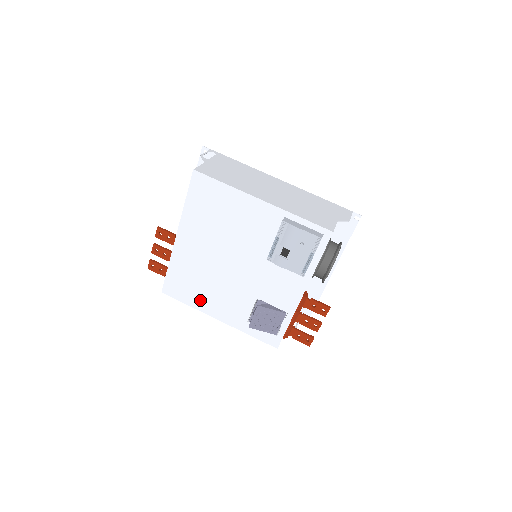
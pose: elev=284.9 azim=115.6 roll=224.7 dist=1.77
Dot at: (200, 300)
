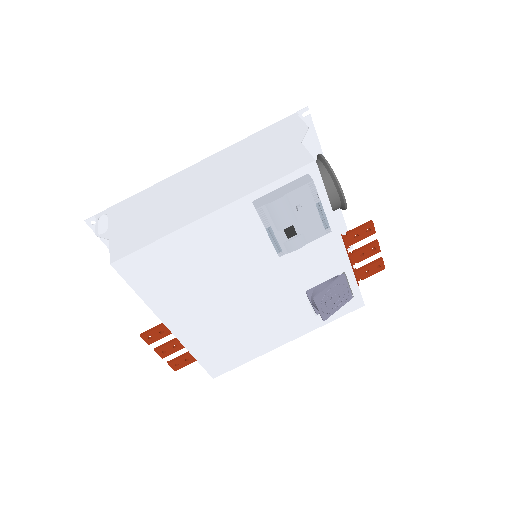
Dot at: (254, 347)
